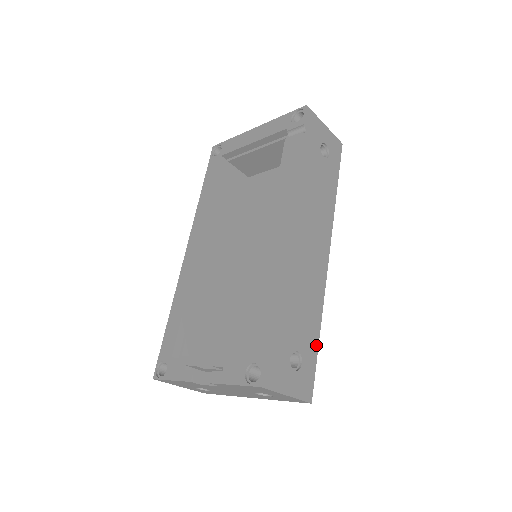
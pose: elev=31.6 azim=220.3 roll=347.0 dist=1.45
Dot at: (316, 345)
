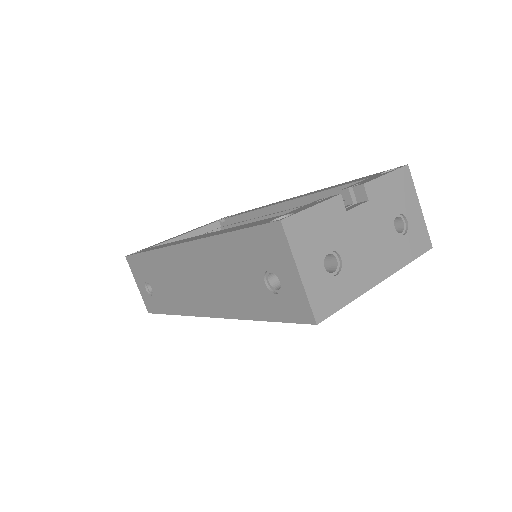
Dot at: occluded
